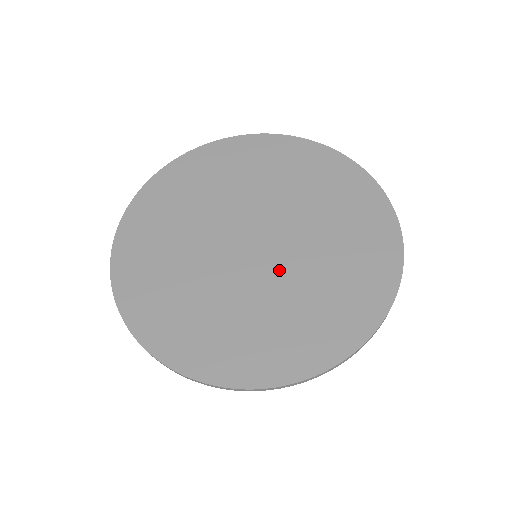
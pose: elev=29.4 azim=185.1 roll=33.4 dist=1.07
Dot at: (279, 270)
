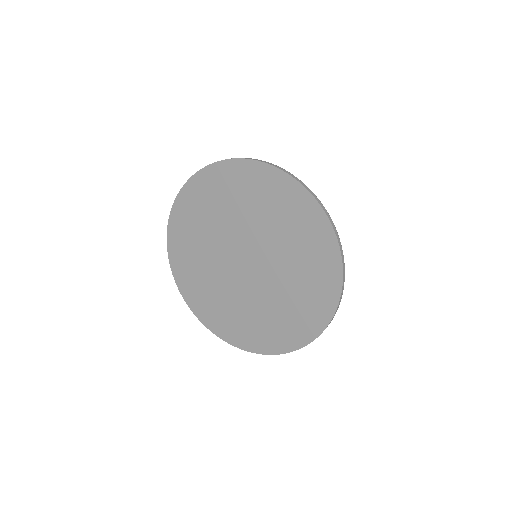
Dot at: (241, 288)
